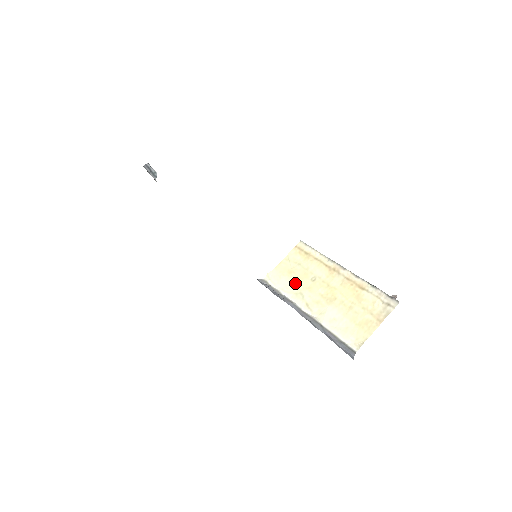
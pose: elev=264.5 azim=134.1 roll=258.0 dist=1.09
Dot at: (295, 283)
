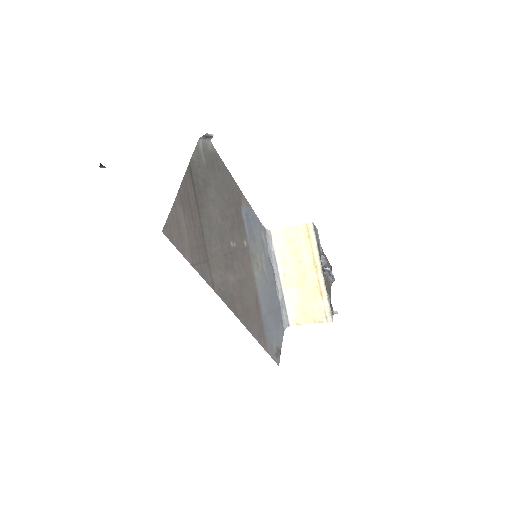
Dot at: (287, 253)
